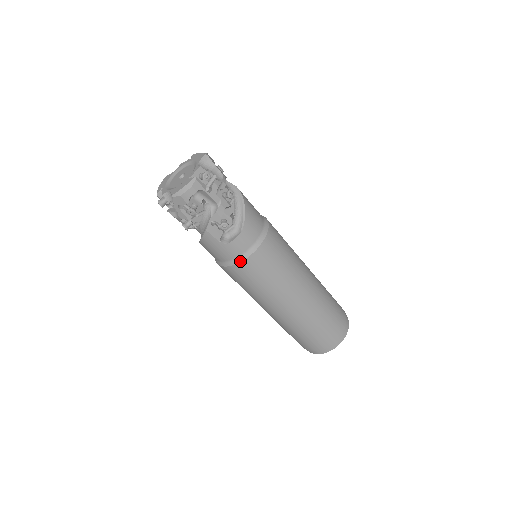
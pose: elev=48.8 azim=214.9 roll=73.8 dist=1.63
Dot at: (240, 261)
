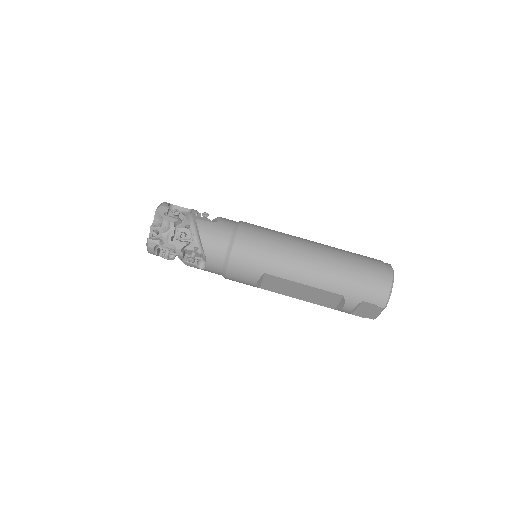
Dot at: (238, 227)
